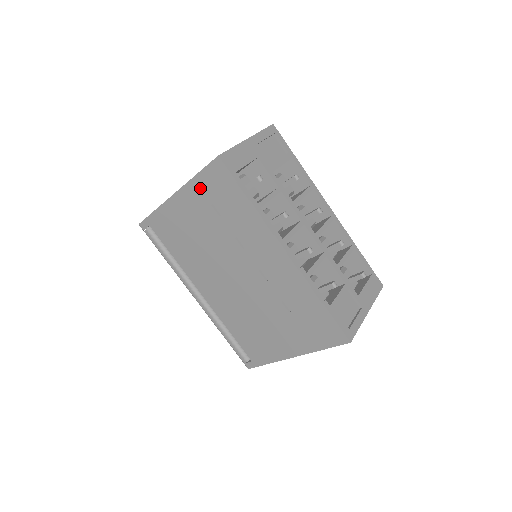
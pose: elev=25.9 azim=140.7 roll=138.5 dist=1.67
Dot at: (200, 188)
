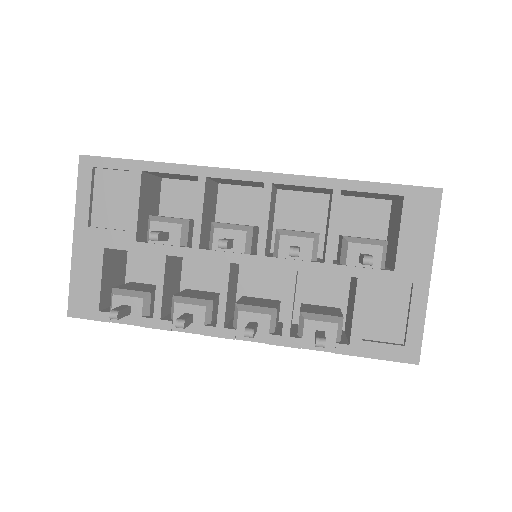
Dot at: occluded
